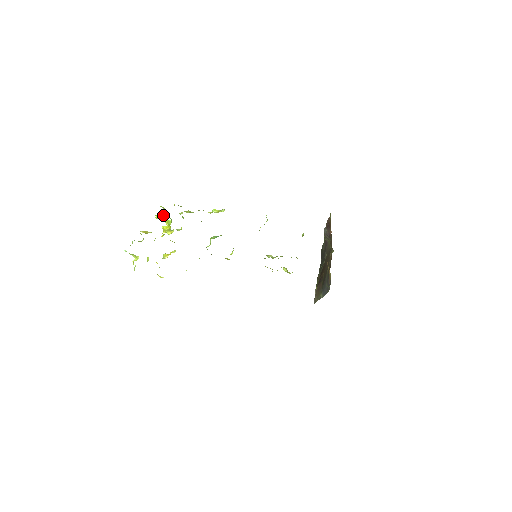
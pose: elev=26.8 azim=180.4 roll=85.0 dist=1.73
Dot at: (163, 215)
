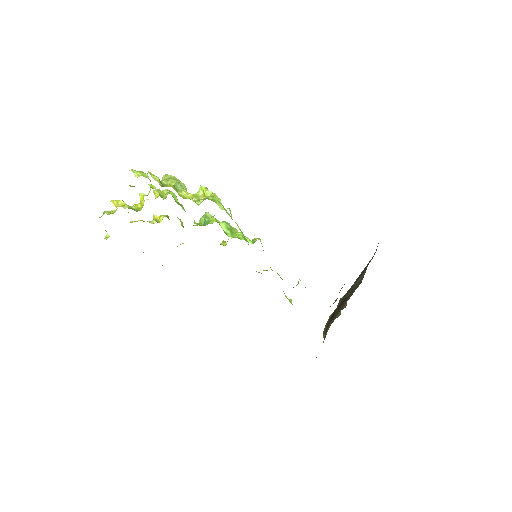
Dot at: (134, 186)
